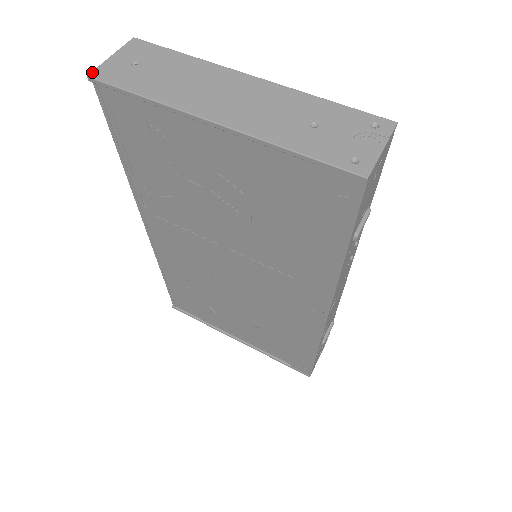
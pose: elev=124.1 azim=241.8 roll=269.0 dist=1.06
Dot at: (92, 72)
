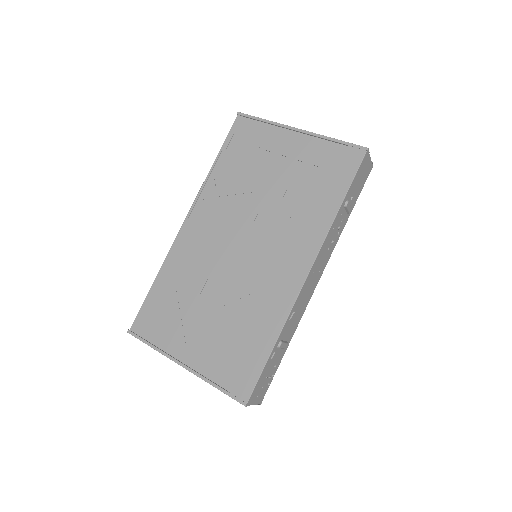
Dot at: (239, 113)
